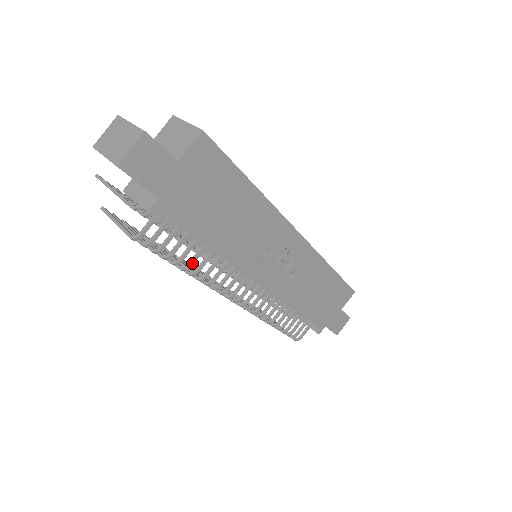
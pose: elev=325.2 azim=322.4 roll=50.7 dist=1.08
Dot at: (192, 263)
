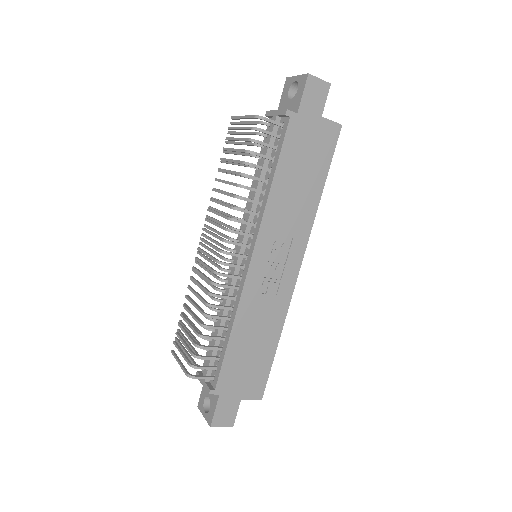
Dot at: (252, 177)
